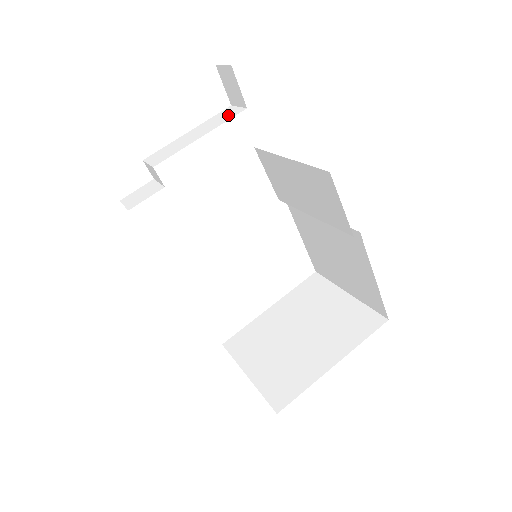
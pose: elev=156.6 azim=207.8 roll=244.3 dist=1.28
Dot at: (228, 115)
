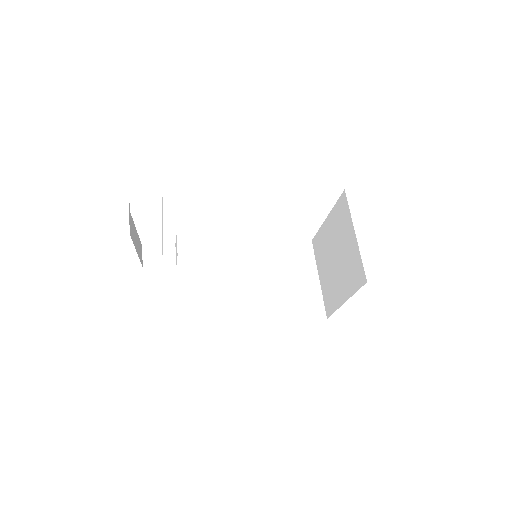
Dot at: occluded
